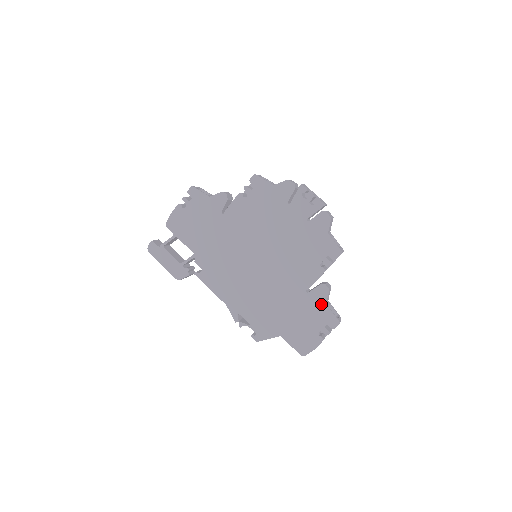
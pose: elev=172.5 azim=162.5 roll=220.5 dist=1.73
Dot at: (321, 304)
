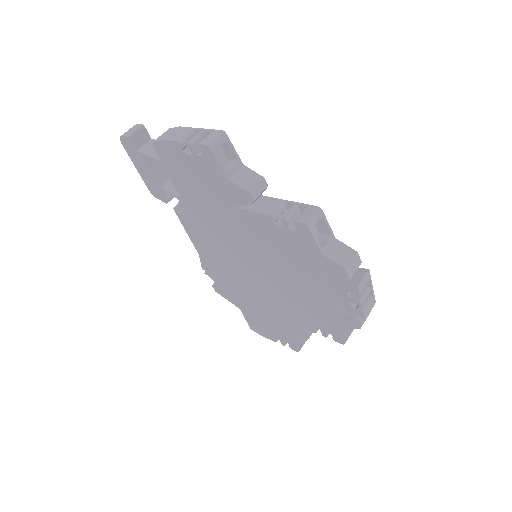
Dot at: (292, 335)
